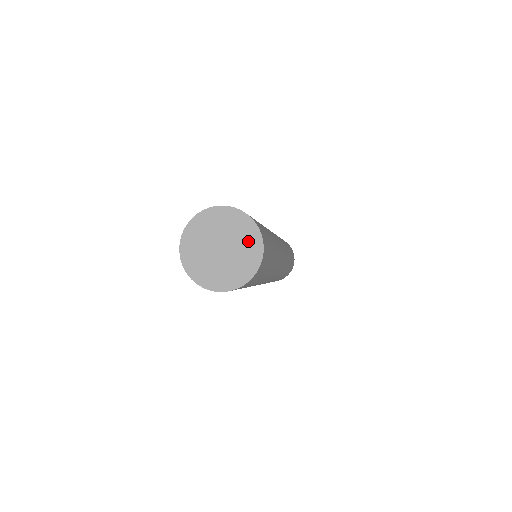
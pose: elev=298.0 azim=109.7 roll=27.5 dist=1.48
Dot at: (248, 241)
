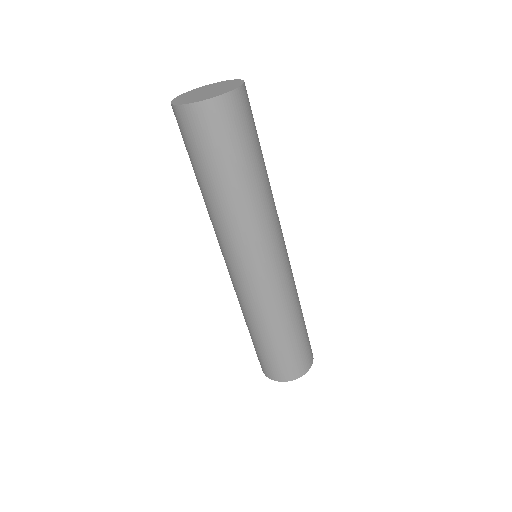
Dot at: (223, 91)
